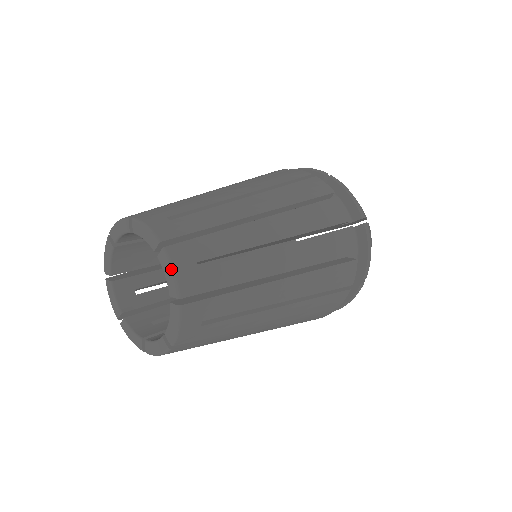
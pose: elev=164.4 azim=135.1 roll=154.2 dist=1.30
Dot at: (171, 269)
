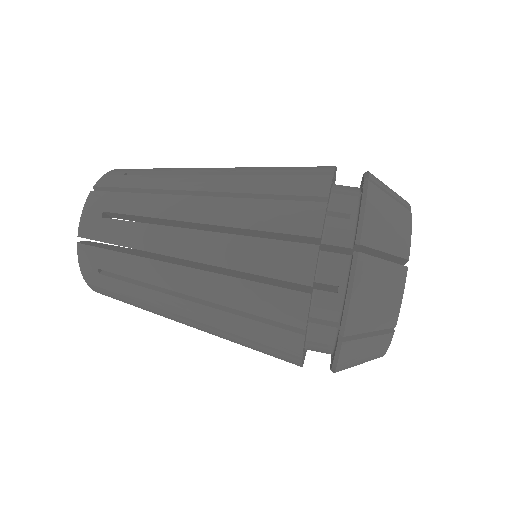
Dot at: (78, 262)
